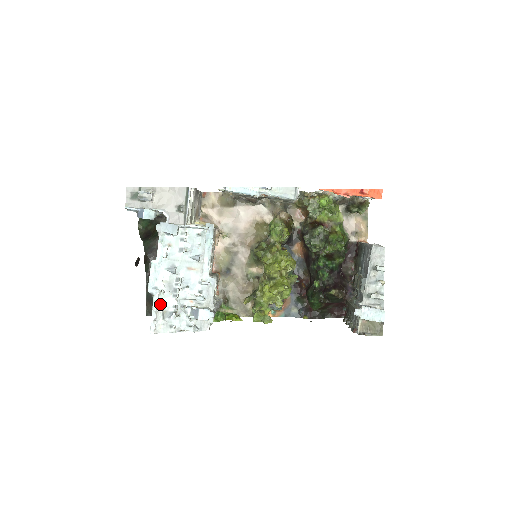
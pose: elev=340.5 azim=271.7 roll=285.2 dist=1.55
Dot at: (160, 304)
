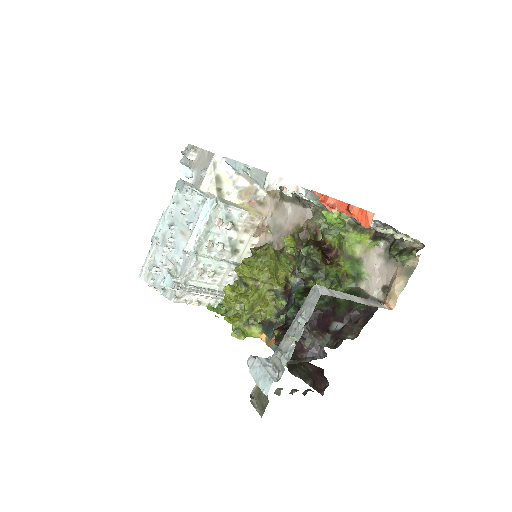
Dot at: (154, 254)
